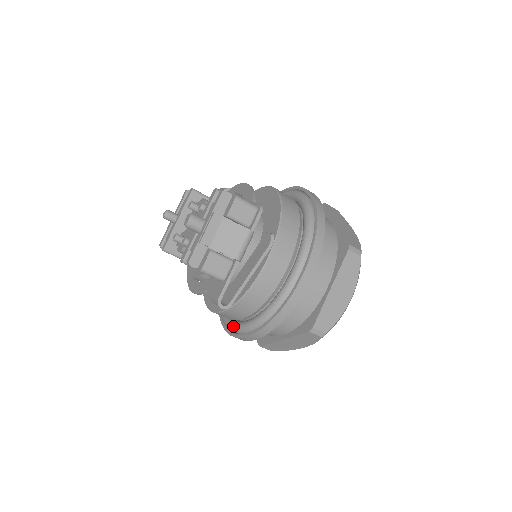
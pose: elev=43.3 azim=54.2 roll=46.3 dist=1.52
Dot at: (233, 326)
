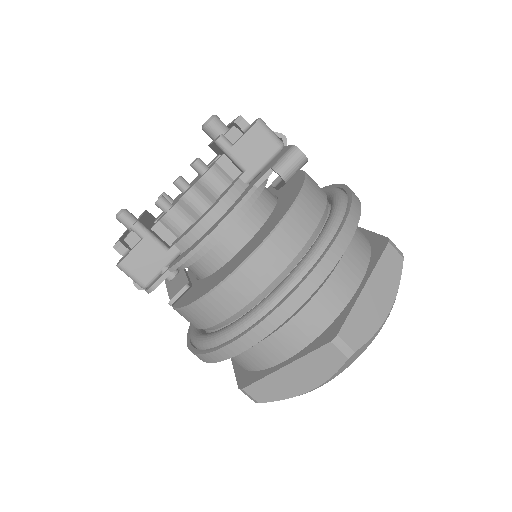
Dot at: (296, 267)
